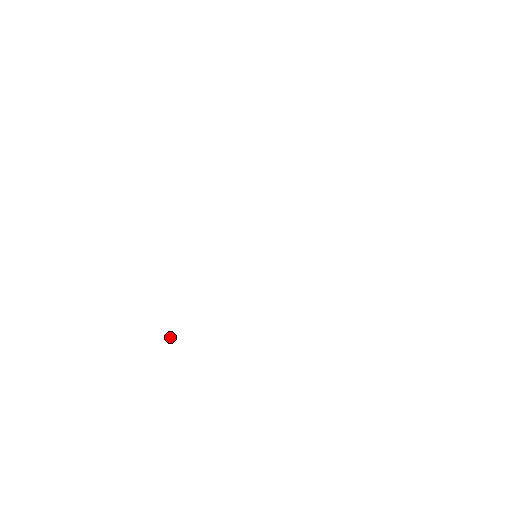
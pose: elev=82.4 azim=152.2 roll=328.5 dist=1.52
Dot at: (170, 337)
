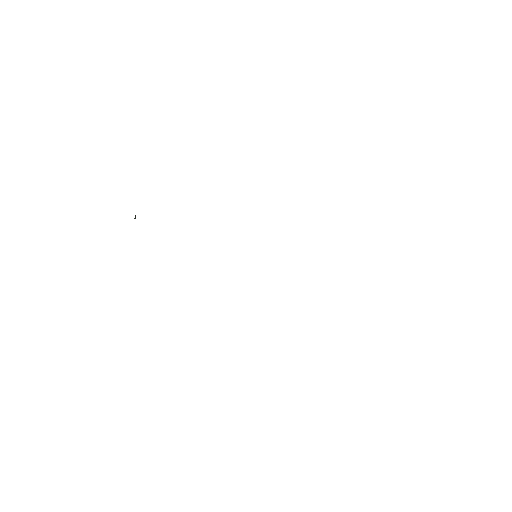
Dot at: (134, 218)
